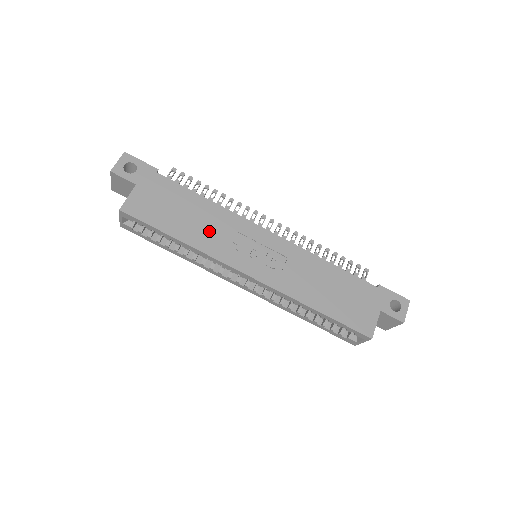
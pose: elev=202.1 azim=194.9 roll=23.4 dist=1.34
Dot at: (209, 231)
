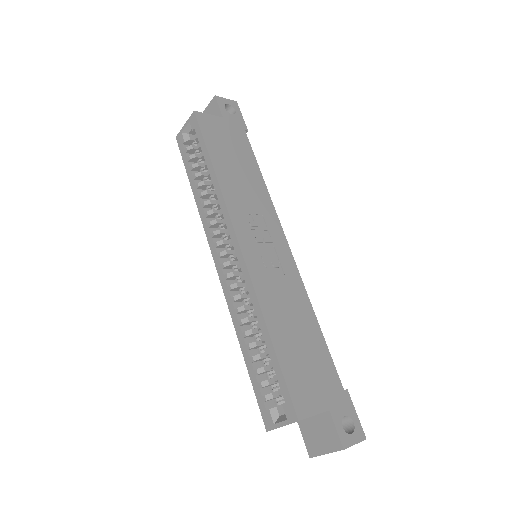
Dot at: (242, 190)
